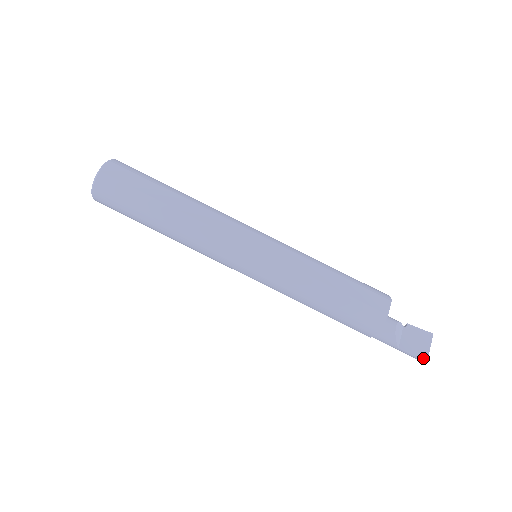
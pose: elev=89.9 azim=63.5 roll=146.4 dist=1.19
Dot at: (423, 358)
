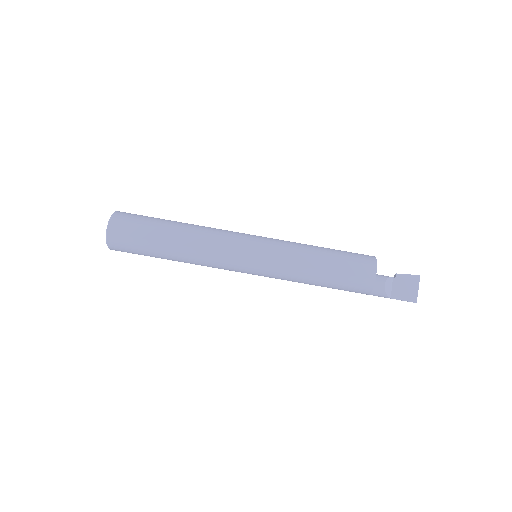
Dot at: (413, 300)
